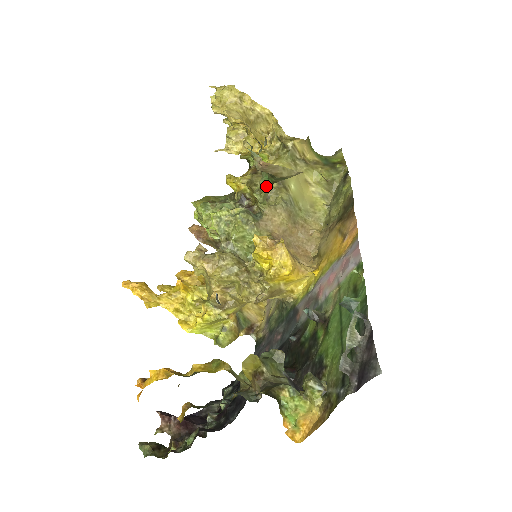
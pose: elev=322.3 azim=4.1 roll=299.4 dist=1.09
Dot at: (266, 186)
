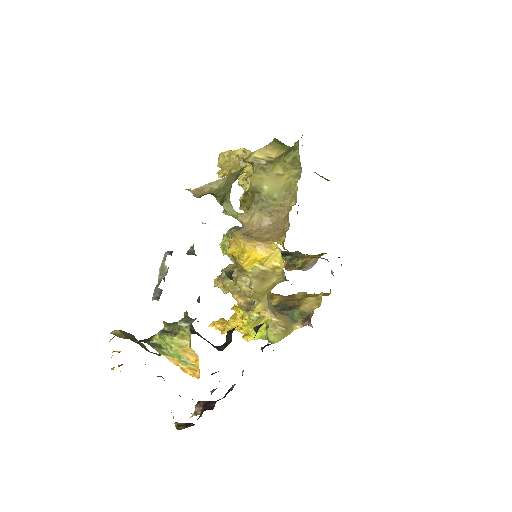
Dot at: (221, 203)
